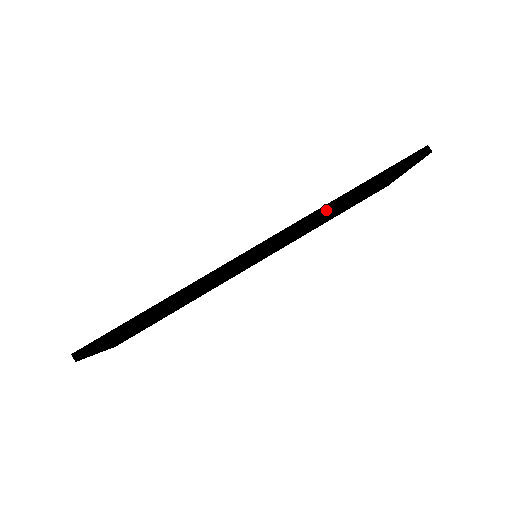
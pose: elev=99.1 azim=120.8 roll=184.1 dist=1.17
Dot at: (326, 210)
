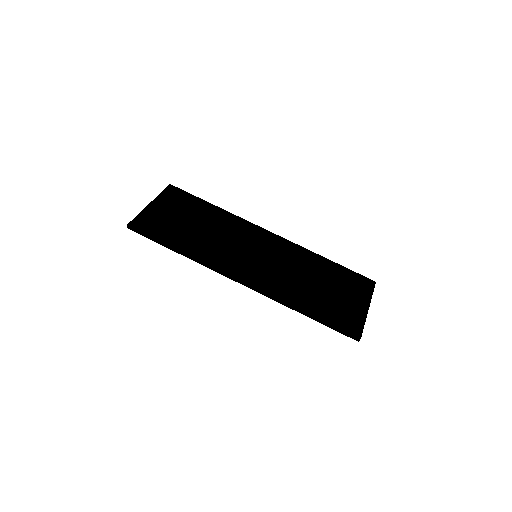
Dot at: (285, 304)
